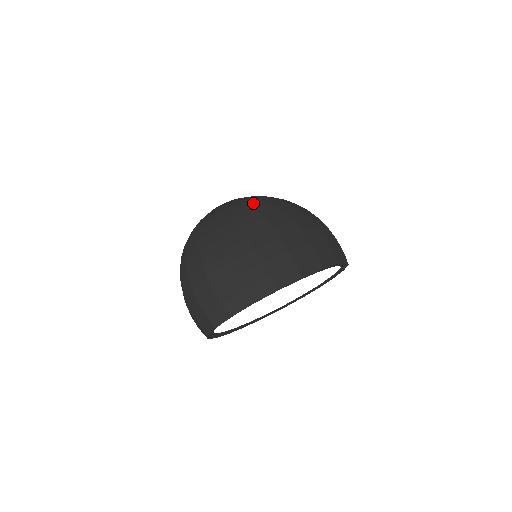
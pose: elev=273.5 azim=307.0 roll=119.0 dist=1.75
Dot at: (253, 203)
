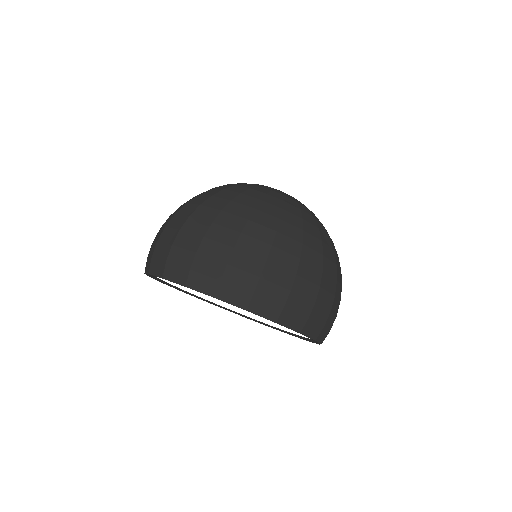
Dot at: (288, 211)
